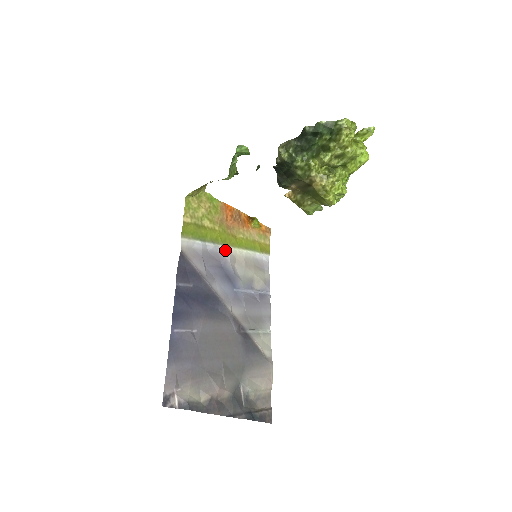
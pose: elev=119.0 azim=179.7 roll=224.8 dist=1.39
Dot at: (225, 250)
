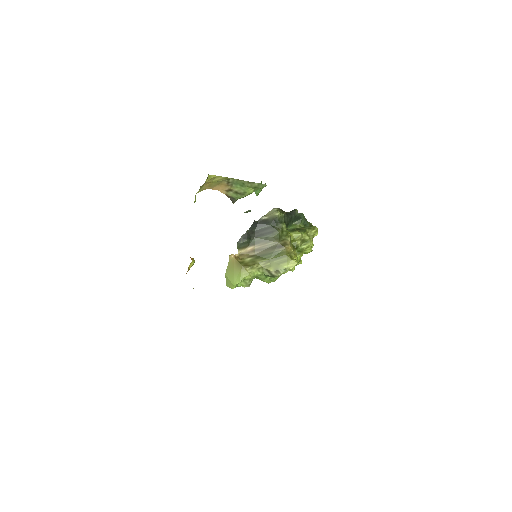
Dot at: occluded
